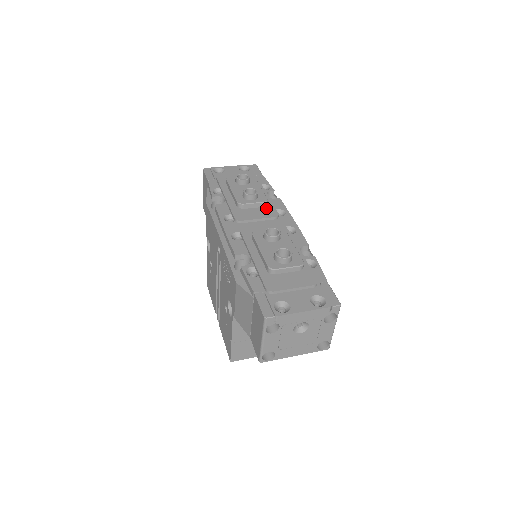
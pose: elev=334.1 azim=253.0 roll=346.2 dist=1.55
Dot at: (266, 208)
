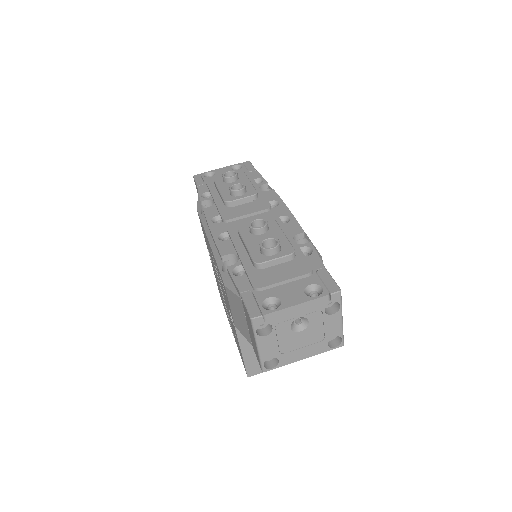
Dot at: (257, 202)
